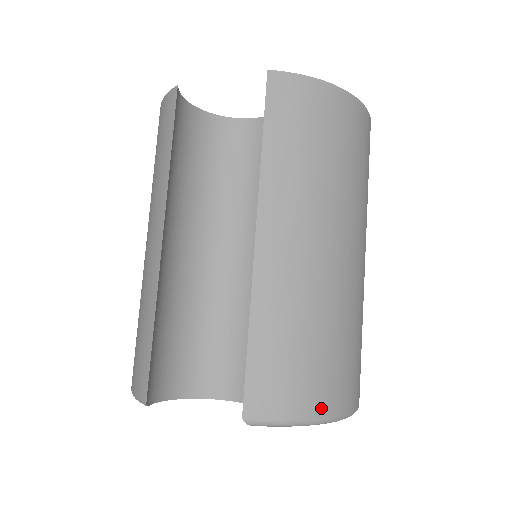
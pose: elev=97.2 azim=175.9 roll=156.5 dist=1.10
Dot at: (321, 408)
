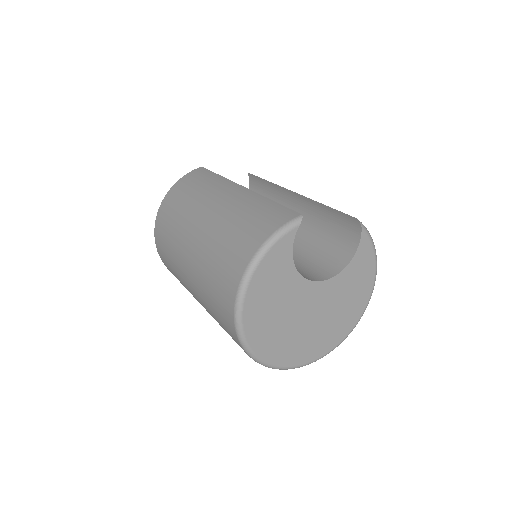
Dot at: occluded
